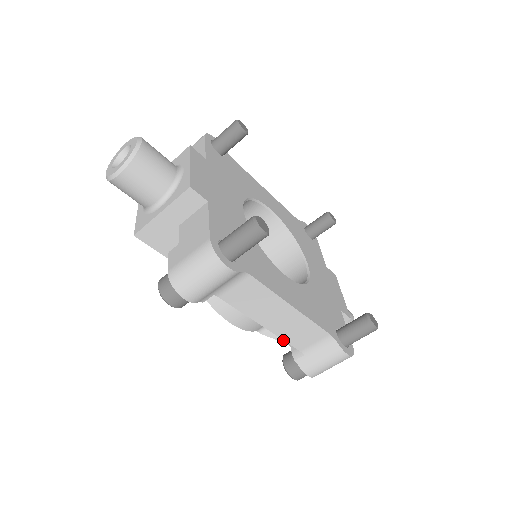
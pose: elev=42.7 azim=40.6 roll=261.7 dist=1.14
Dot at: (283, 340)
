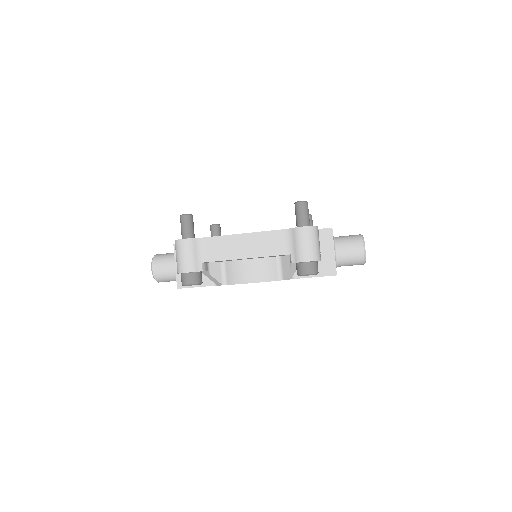
Dot at: (289, 267)
